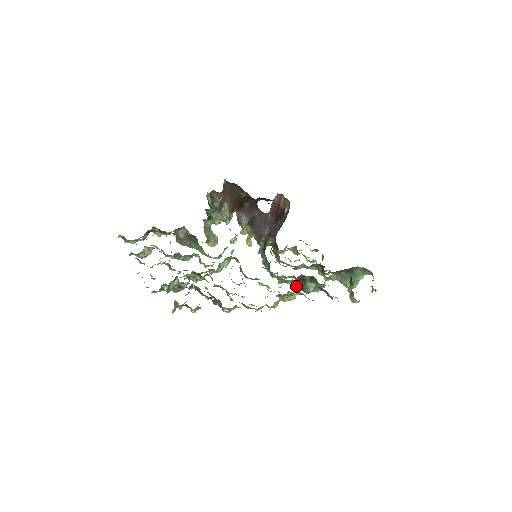
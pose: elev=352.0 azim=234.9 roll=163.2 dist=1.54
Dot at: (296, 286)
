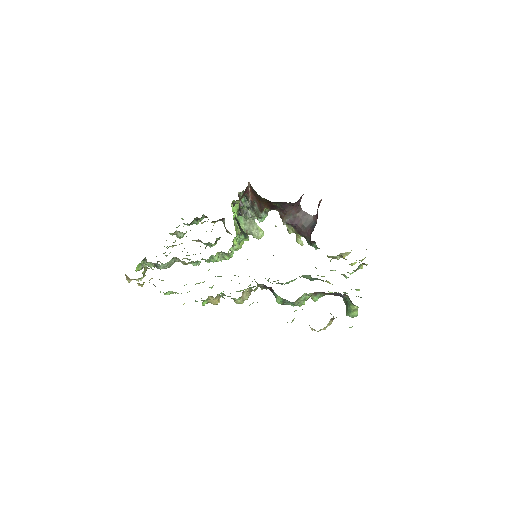
Dot at: occluded
